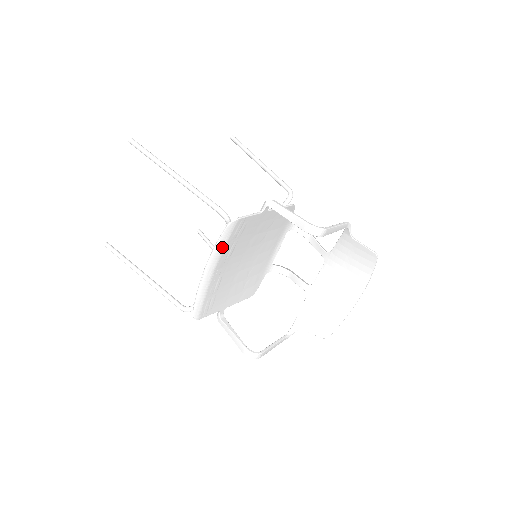
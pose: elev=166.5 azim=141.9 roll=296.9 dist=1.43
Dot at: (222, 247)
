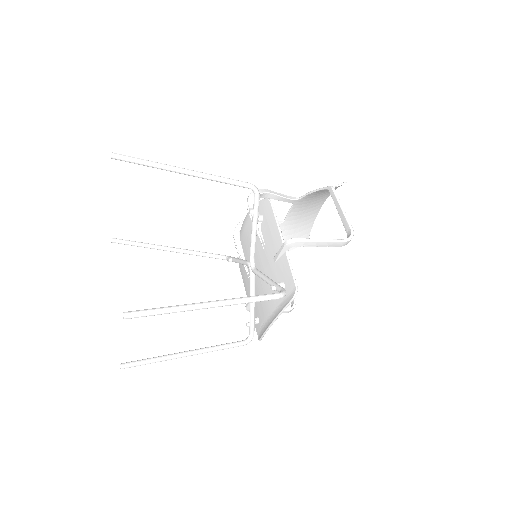
Dot at: occluded
